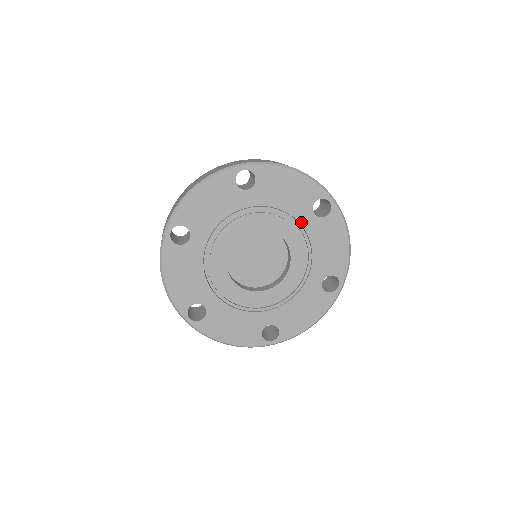
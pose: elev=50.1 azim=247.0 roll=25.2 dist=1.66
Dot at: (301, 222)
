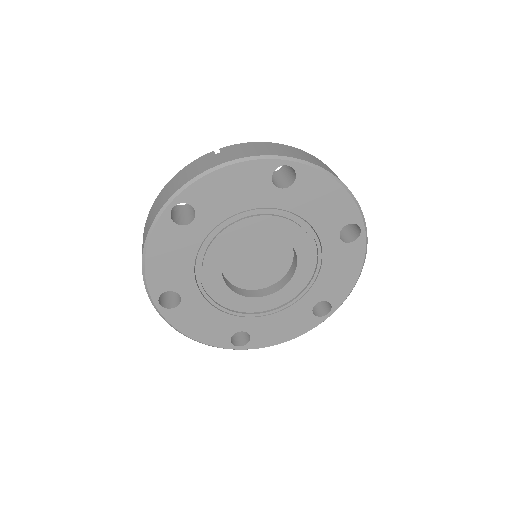
Dot at: (273, 206)
